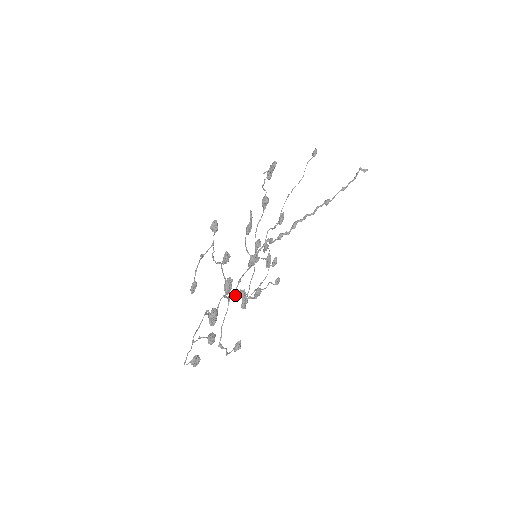
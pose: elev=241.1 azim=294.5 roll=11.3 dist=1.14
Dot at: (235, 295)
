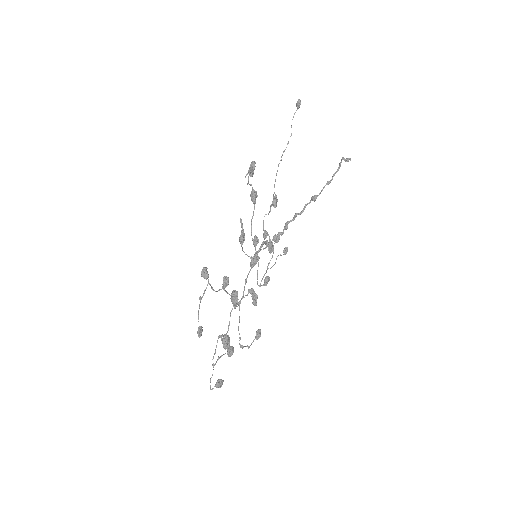
Dot at: occluded
